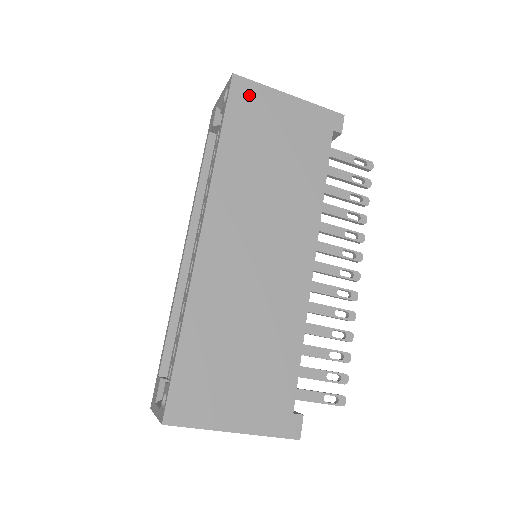
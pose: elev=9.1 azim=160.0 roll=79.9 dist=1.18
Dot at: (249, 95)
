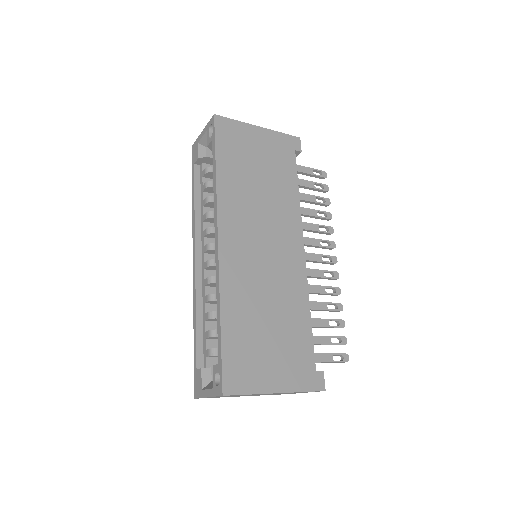
Dot at: (230, 130)
